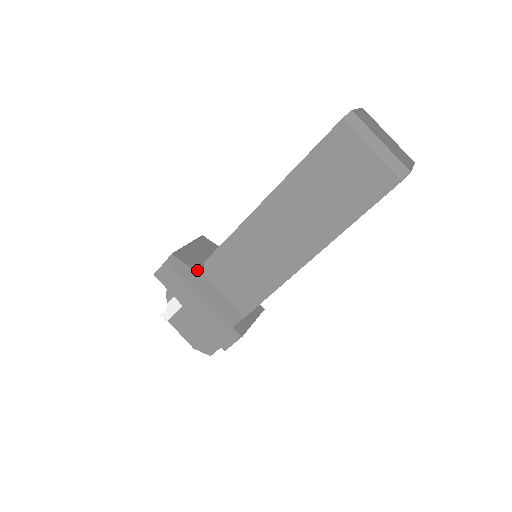
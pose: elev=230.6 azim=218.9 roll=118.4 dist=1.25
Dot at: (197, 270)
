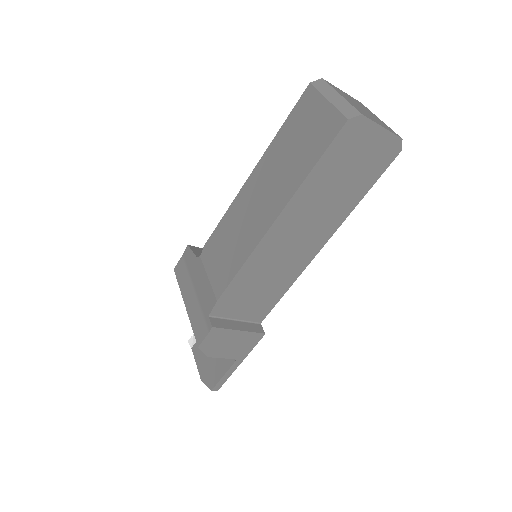
Dot at: (198, 257)
